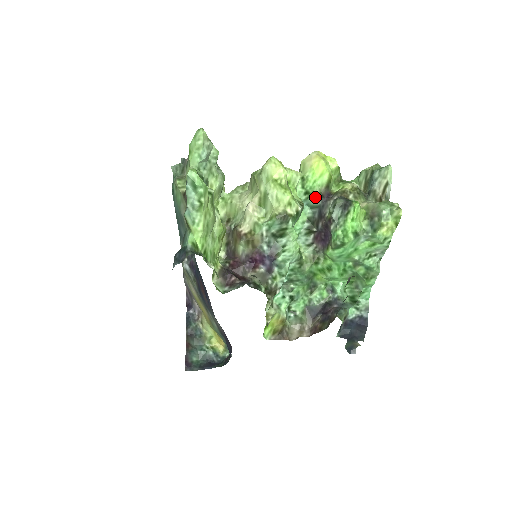
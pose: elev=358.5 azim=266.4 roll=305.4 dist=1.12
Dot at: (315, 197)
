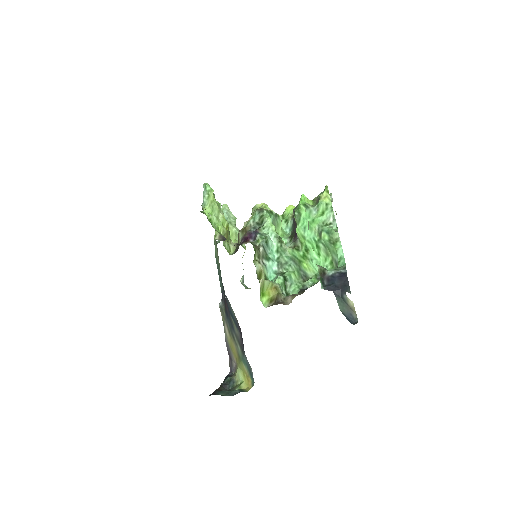
Dot at: (290, 220)
